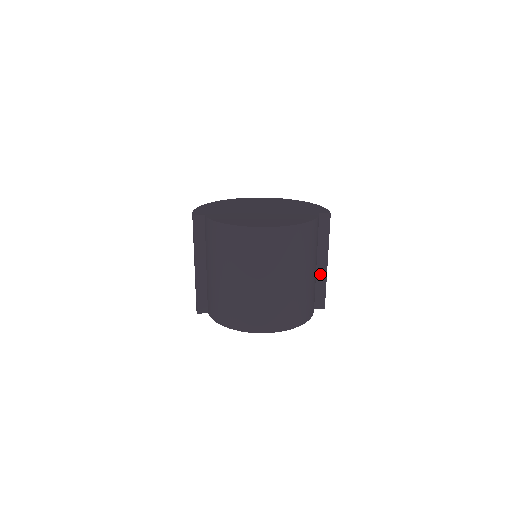
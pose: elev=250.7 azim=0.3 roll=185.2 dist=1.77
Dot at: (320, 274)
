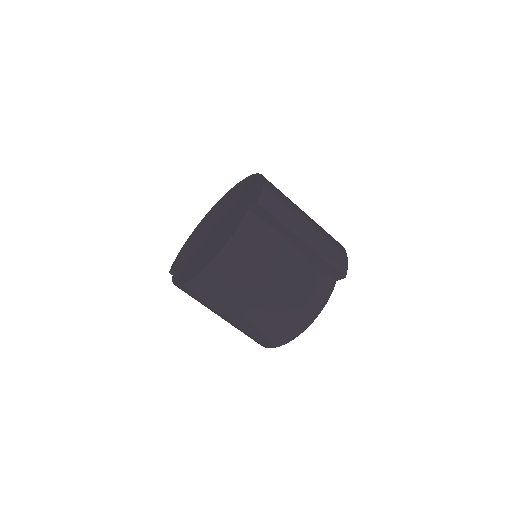
Dot at: (308, 253)
